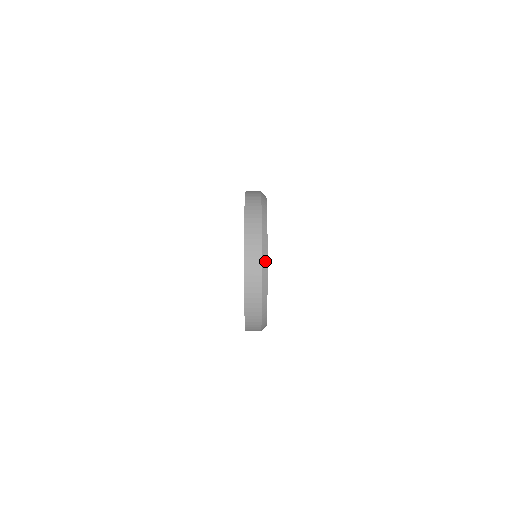
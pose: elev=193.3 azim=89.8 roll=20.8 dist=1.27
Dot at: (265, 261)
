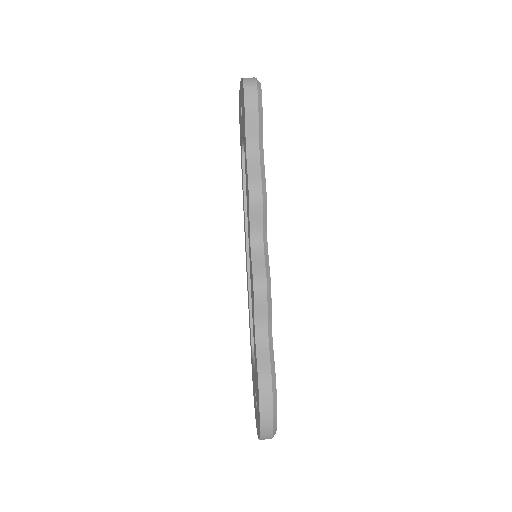
Dot at: occluded
